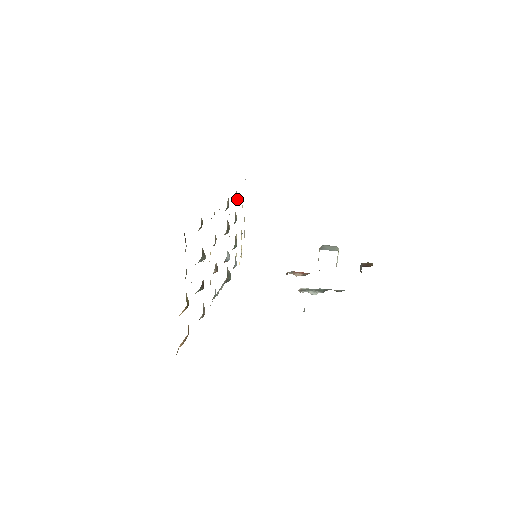
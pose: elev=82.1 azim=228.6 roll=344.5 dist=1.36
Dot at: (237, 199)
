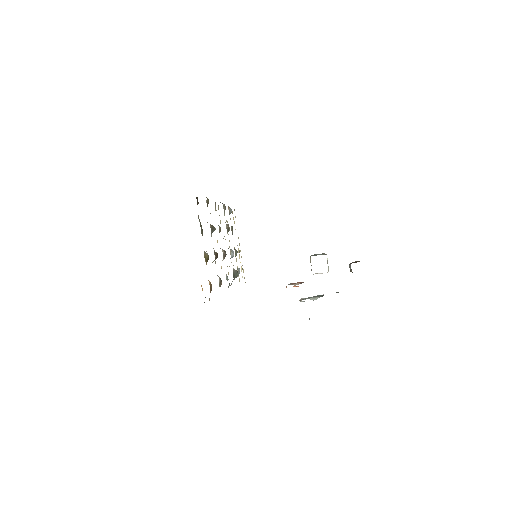
Dot at: (231, 212)
